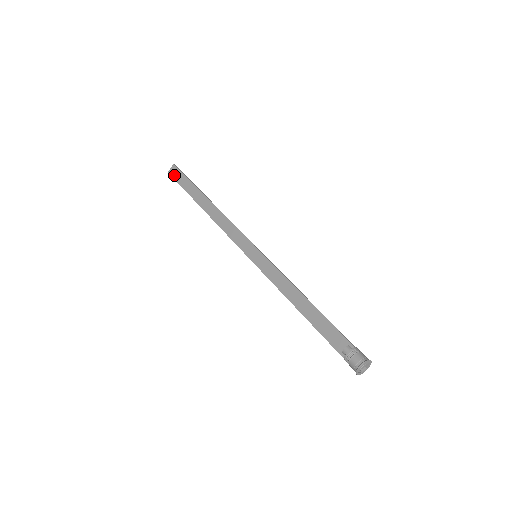
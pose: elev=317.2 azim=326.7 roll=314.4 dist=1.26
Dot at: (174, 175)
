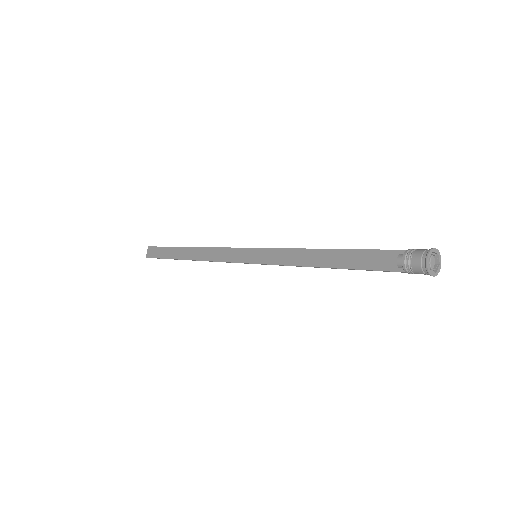
Dot at: (152, 255)
